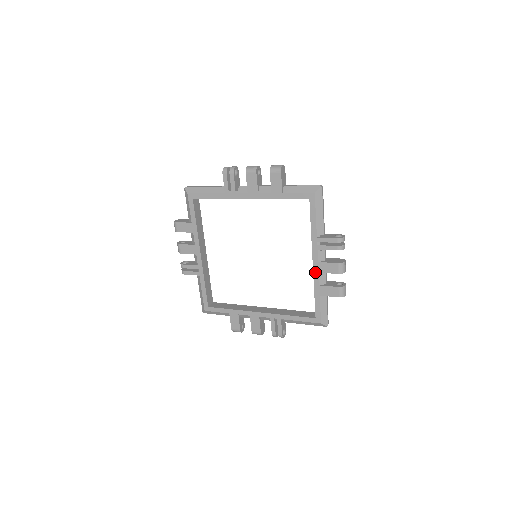
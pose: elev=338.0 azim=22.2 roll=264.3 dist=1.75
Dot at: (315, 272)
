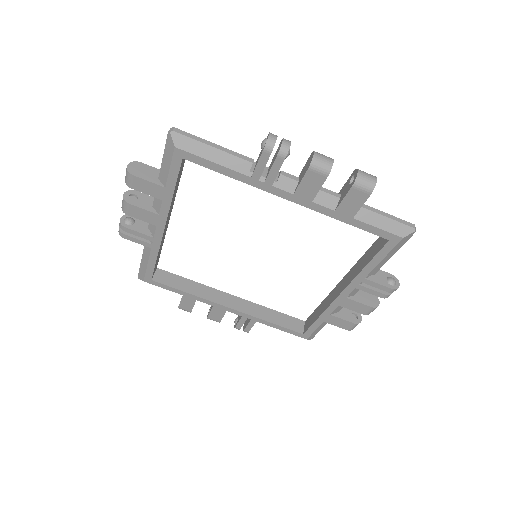
Dot at: (335, 304)
